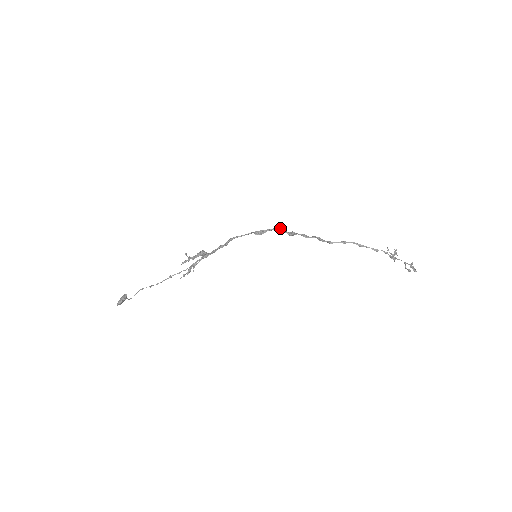
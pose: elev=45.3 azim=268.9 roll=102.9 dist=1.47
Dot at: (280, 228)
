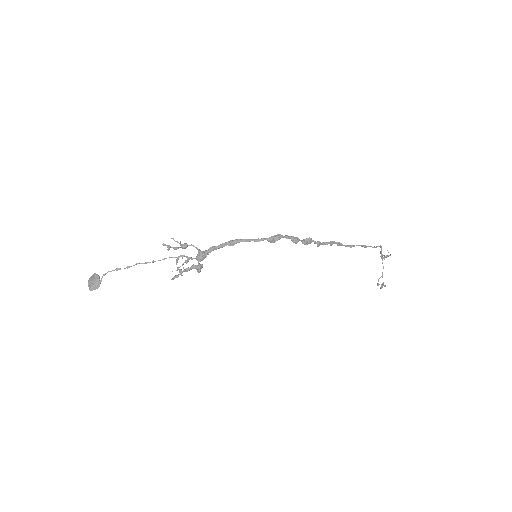
Dot at: occluded
